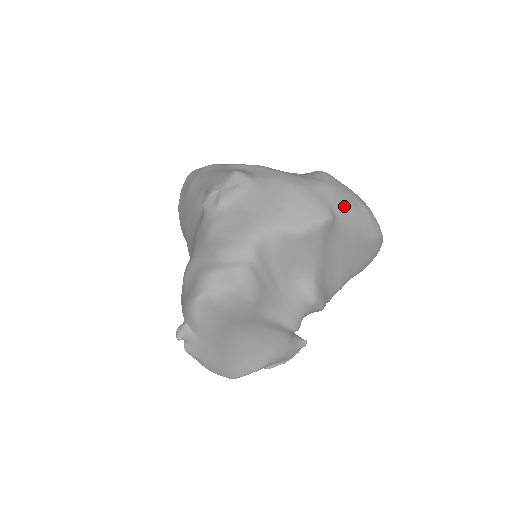
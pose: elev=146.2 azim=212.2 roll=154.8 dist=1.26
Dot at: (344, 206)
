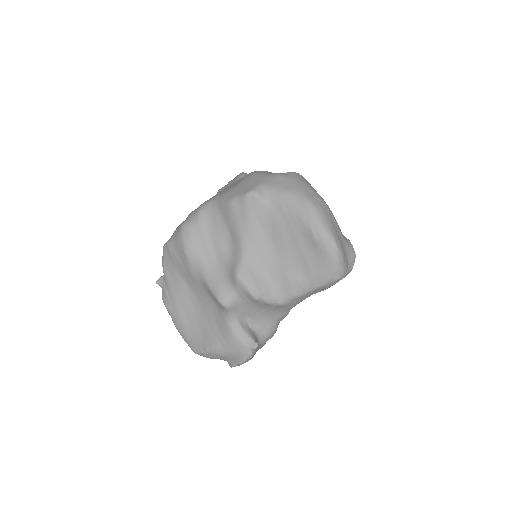
Dot at: (279, 190)
